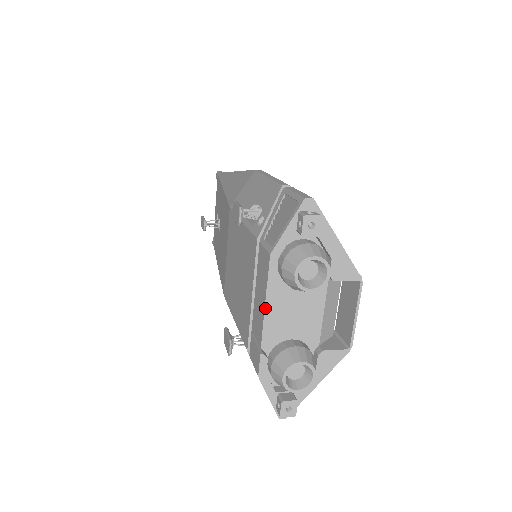
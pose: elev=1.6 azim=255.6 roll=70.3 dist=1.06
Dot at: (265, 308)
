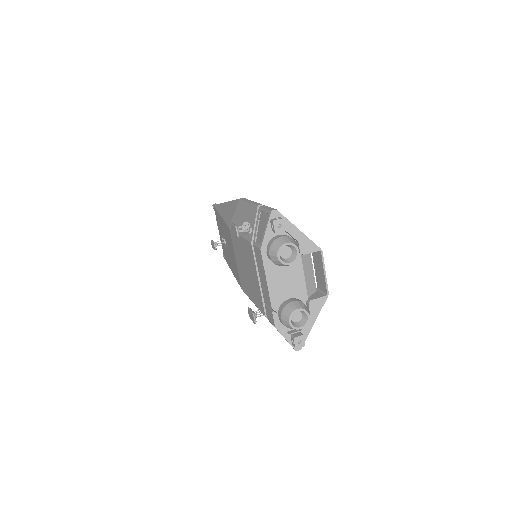
Dot at: (267, 283)
